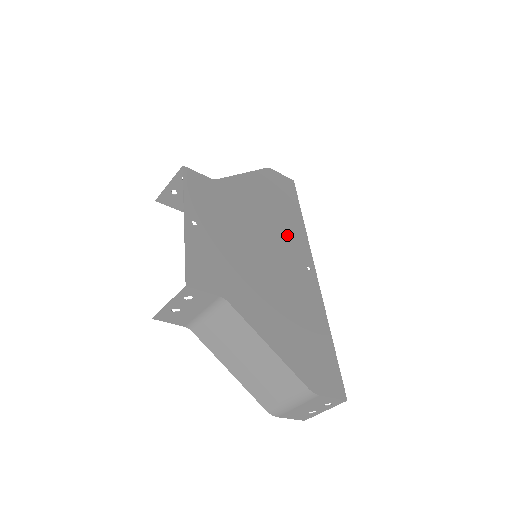
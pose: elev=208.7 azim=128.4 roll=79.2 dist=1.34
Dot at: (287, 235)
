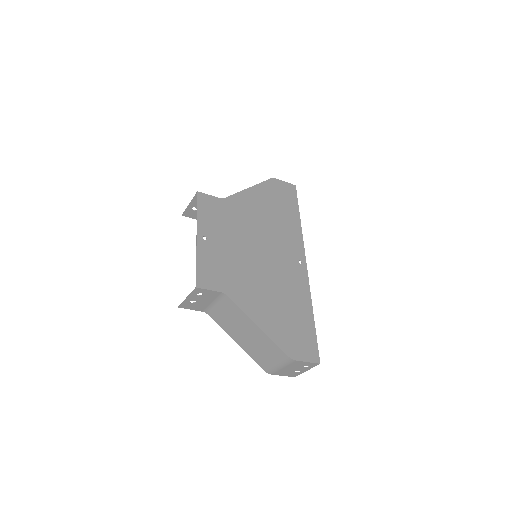
Dot at: (283, 236)
